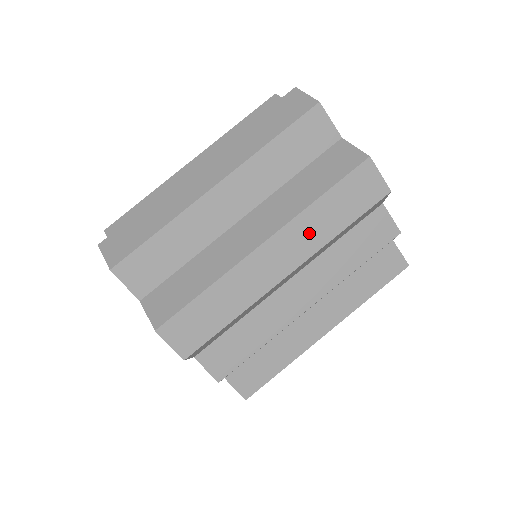
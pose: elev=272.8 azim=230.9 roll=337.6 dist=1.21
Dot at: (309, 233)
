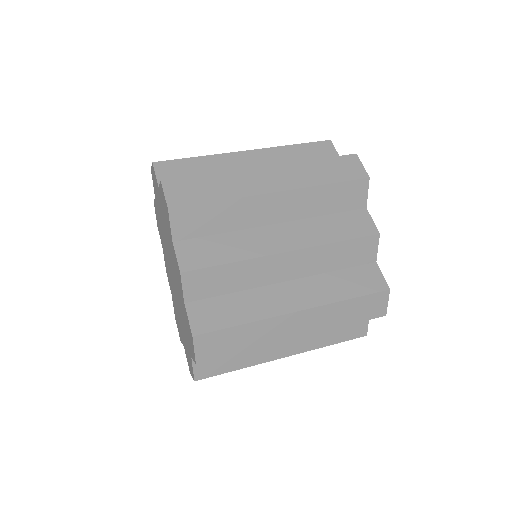
Dot at: (300, 175)
